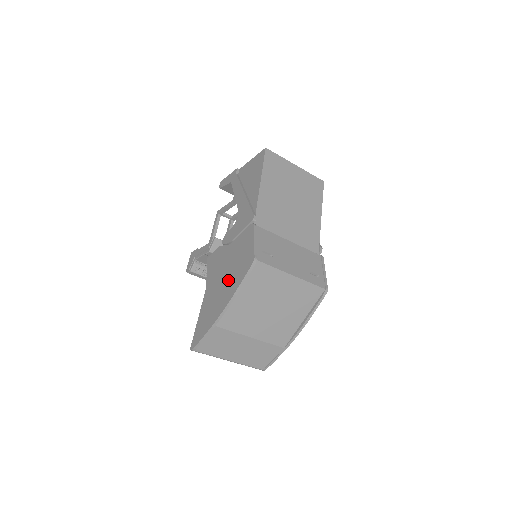
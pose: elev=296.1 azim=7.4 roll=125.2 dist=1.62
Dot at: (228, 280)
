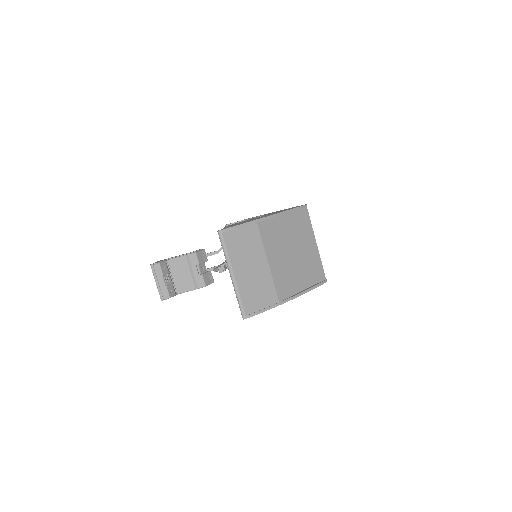
Dot at: occluded
